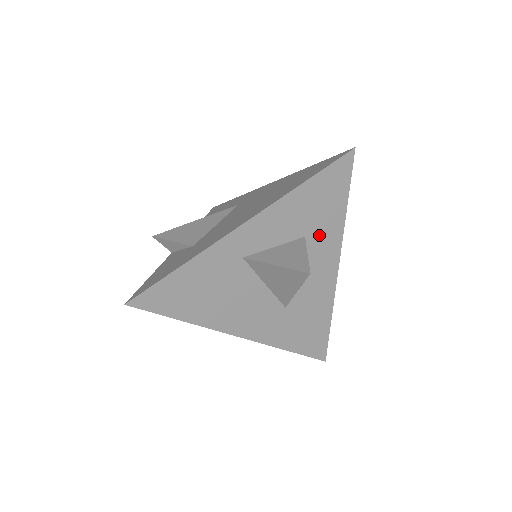
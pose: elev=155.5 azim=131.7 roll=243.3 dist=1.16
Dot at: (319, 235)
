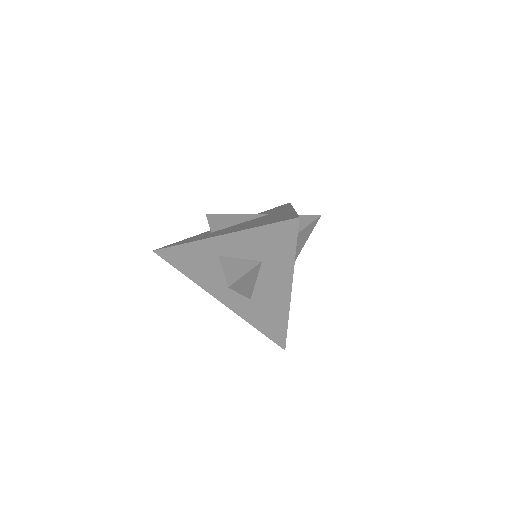
Dot at: (273, 265)
